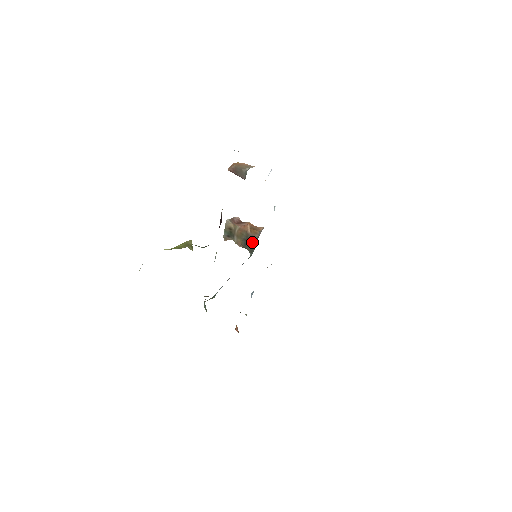
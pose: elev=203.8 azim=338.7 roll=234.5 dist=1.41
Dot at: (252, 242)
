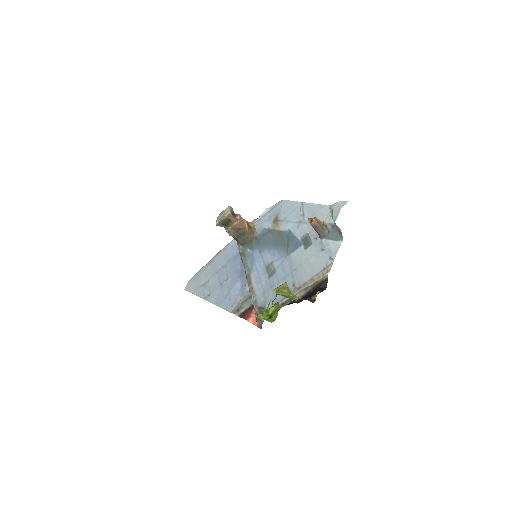
Dot at: (247, 238)
